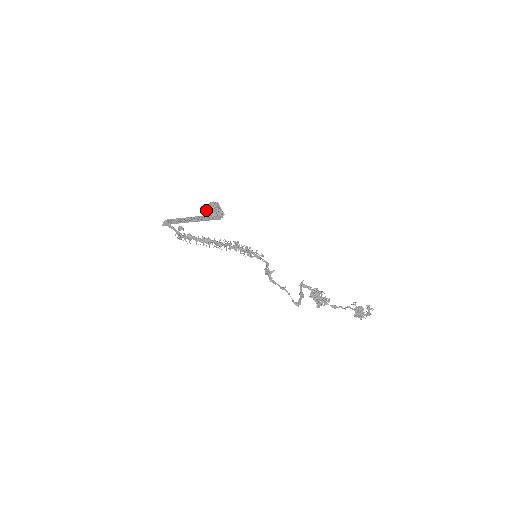
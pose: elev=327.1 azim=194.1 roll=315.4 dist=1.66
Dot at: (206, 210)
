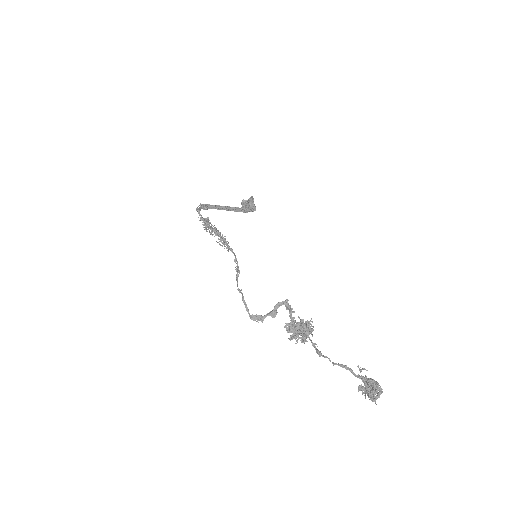
Dot at: occluded
